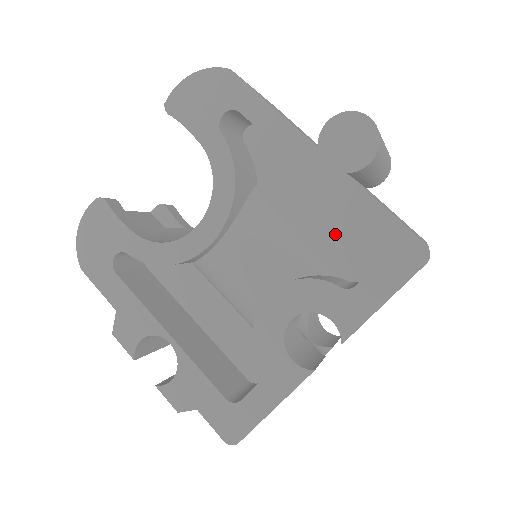
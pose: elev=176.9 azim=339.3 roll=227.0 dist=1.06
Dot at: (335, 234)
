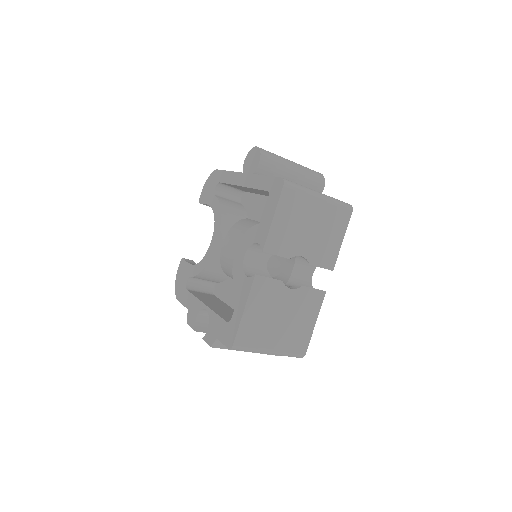
Dot at: occluded
